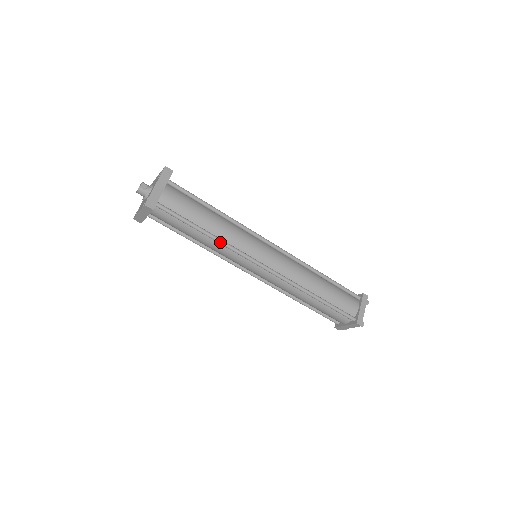
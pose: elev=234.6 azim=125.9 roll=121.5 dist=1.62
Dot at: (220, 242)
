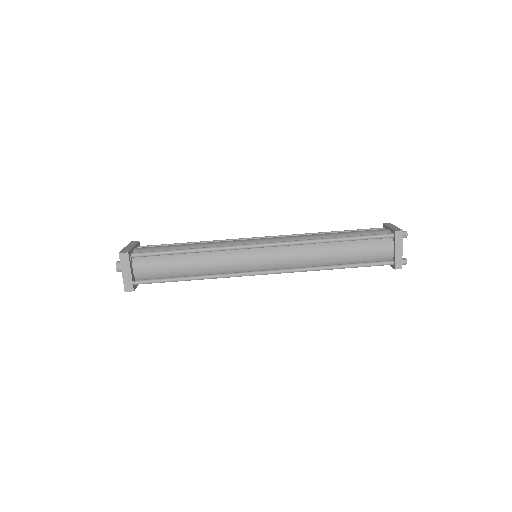
Dot at: (206, 249)
